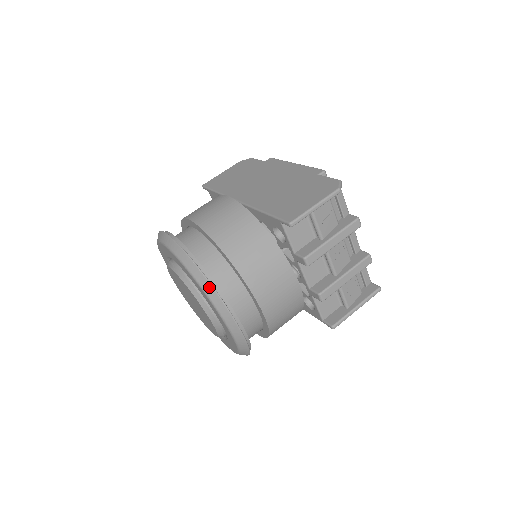
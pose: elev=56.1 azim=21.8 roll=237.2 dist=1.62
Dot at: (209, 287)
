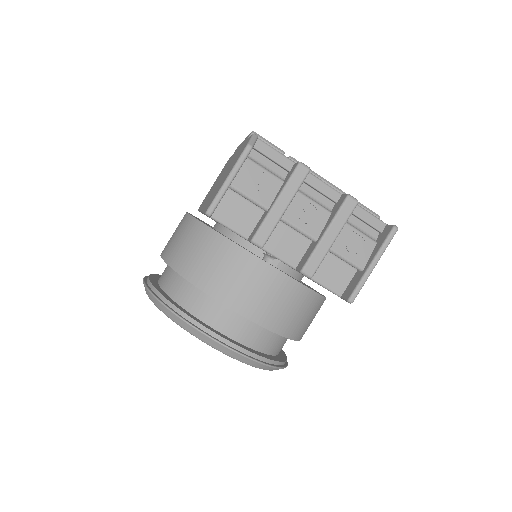
Dot at: (174, 316)
